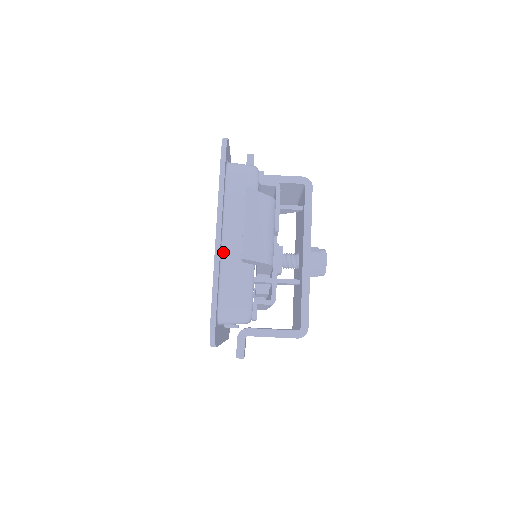
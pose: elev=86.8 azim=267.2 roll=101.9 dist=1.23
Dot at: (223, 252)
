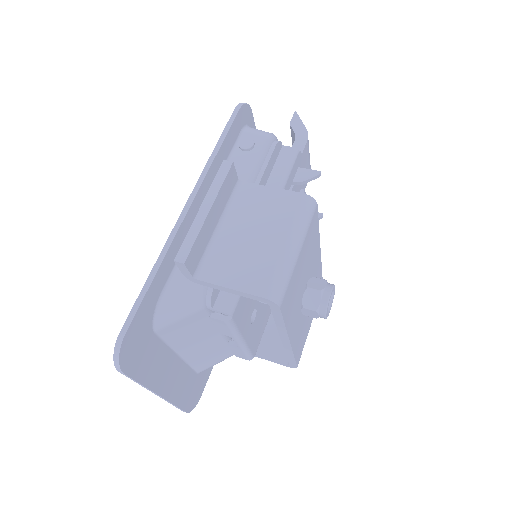
Dot at: occluded
